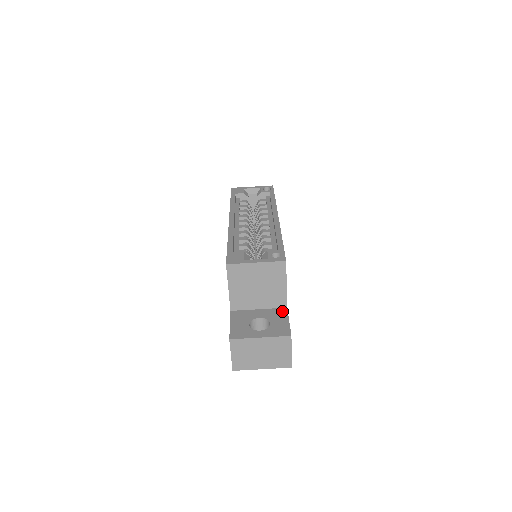
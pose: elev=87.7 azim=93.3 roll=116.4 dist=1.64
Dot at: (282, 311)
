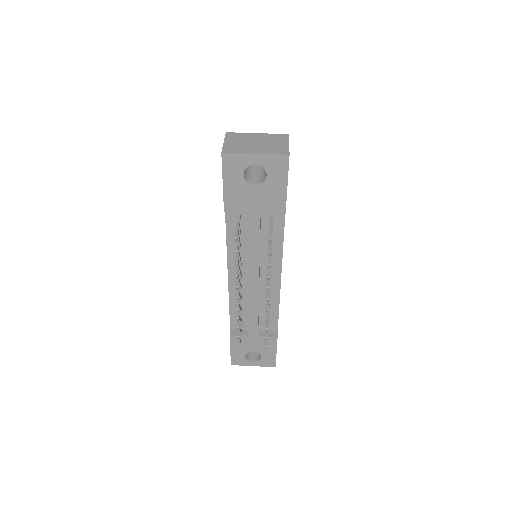
Dot at: occluded
